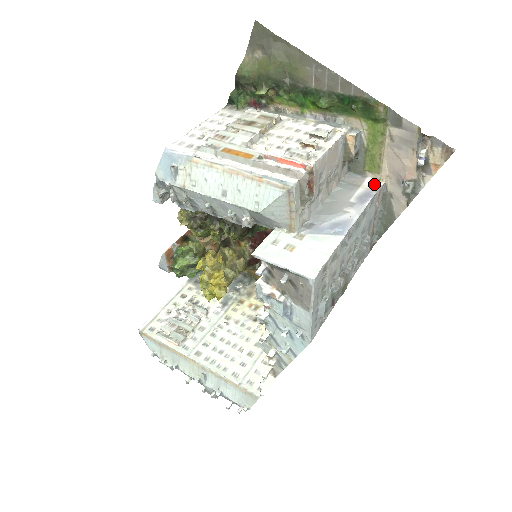
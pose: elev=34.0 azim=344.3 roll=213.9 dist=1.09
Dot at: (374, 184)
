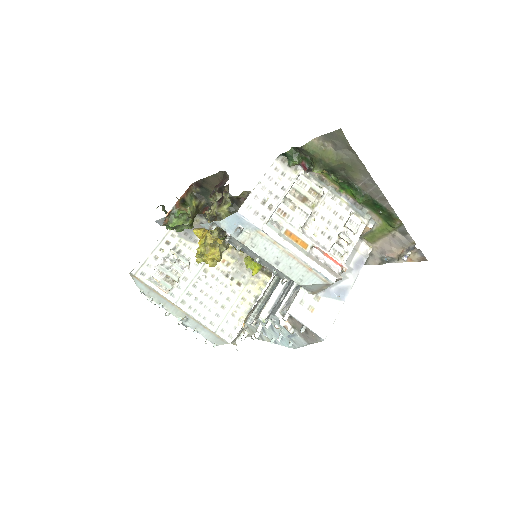
Dot at: (366, 250)
